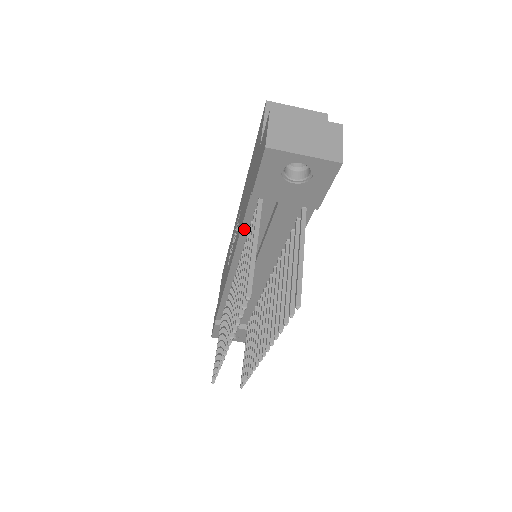
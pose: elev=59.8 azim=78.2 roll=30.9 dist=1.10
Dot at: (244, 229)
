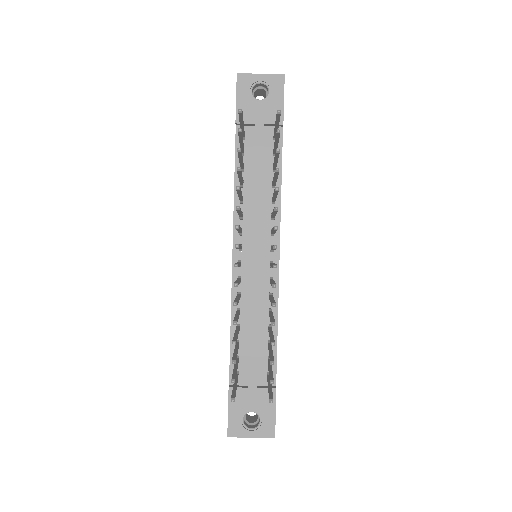
Dot at: (237, 177)
